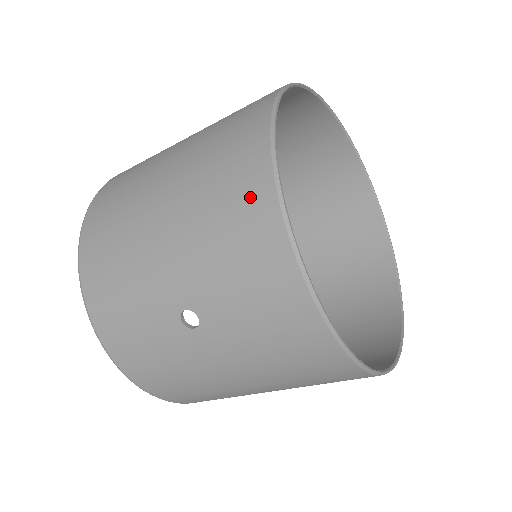
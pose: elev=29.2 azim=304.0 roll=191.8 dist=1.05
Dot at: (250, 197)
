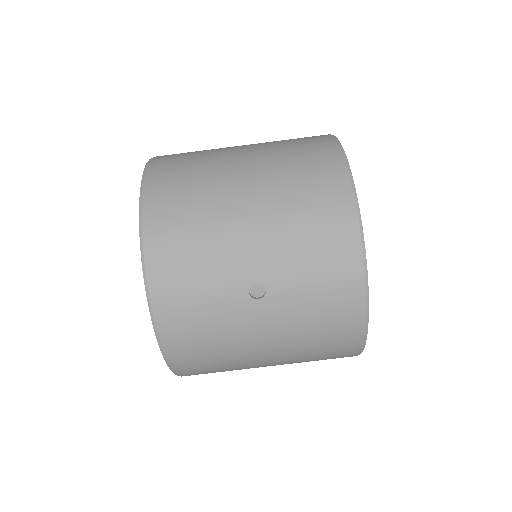
Dot at: (334, 207)
